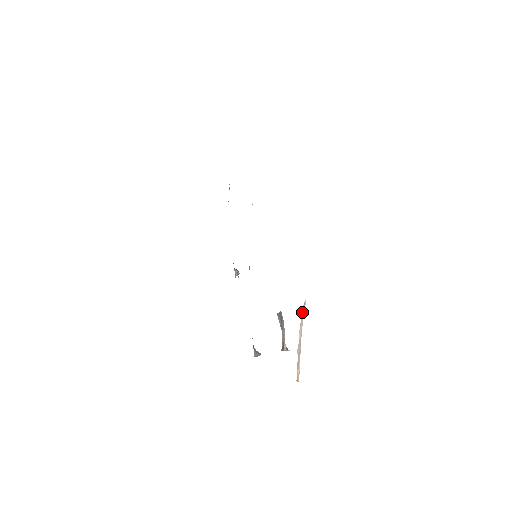
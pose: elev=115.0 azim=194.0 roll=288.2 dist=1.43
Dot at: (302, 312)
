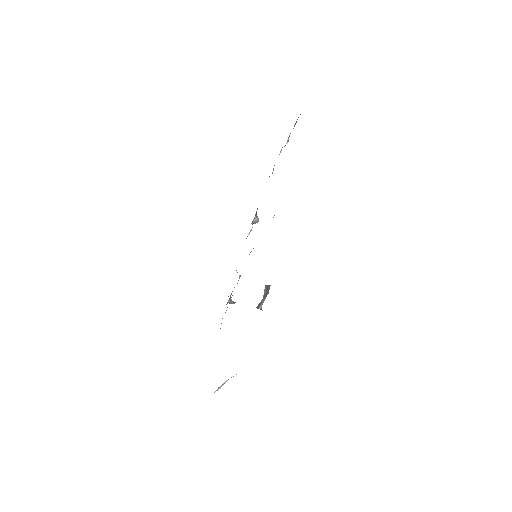
Dot at: occluded
